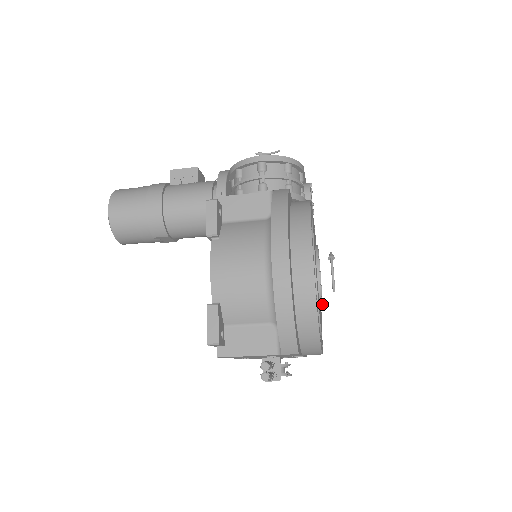
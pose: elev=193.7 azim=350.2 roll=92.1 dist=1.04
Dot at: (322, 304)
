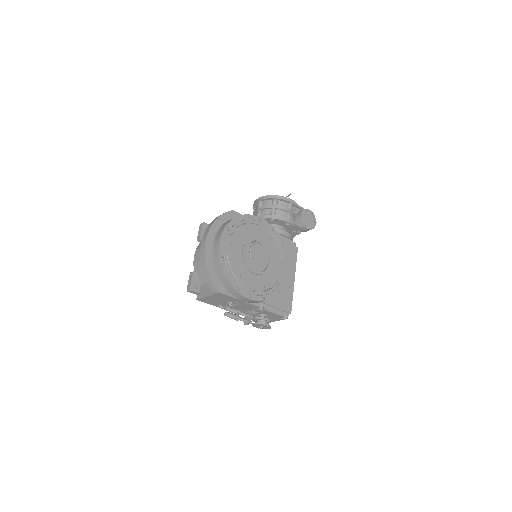
Dot at: (257, 272)
